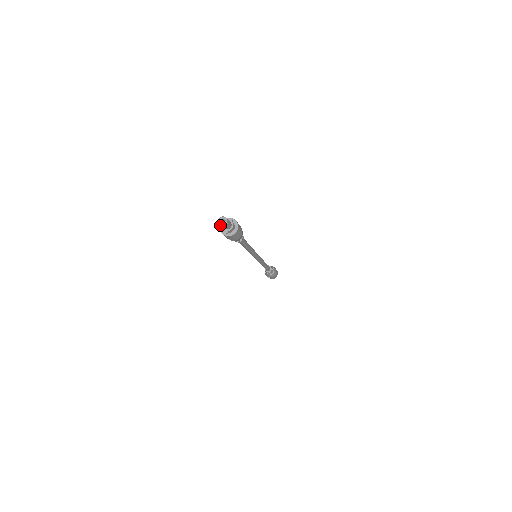
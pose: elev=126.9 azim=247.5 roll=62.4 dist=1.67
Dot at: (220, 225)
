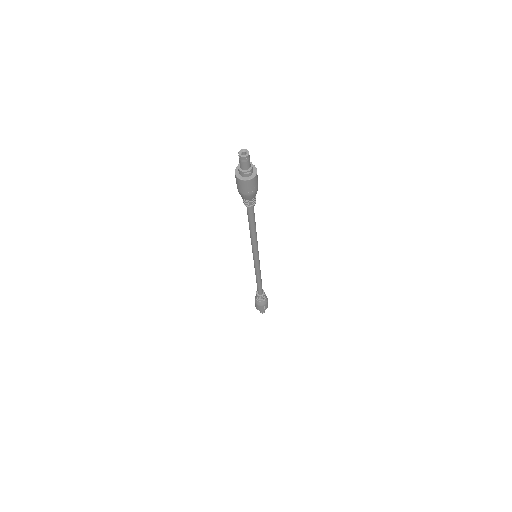
Dot at: (235, 174)
